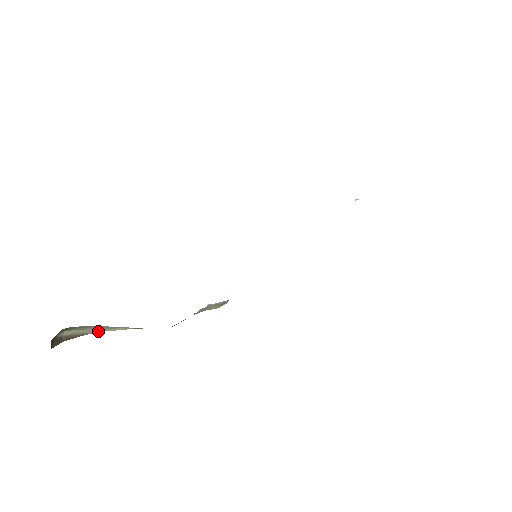
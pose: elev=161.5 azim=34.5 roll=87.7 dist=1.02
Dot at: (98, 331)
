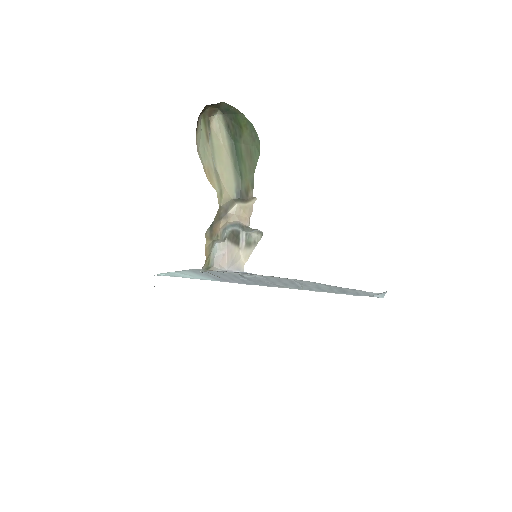
Dot at: (197, 147)
